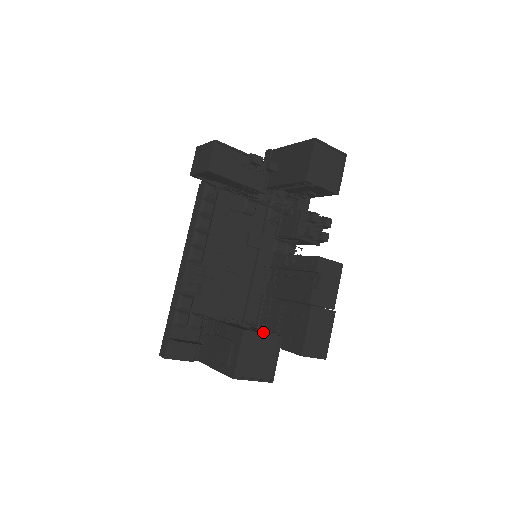
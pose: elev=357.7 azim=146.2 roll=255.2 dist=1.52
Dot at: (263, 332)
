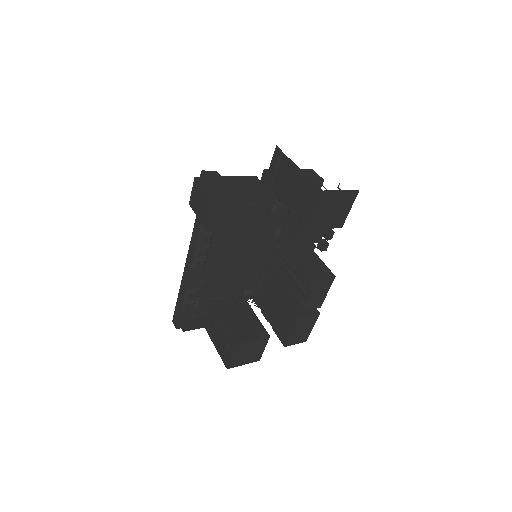
Dot at: (254, 336)
